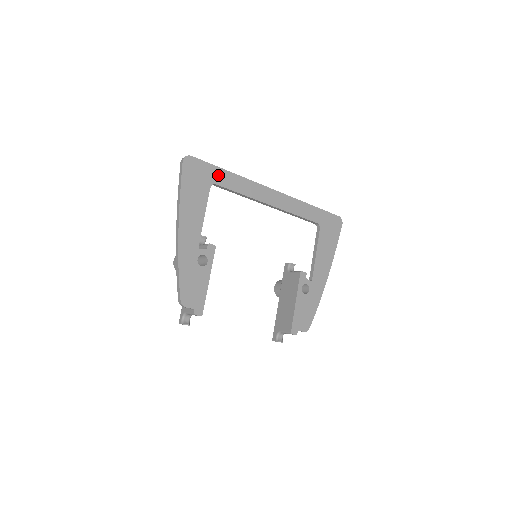
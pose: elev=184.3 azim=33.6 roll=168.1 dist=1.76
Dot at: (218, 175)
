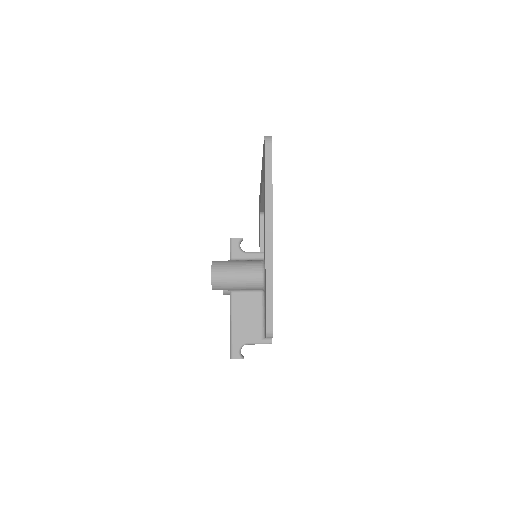
Dot at: occluded
